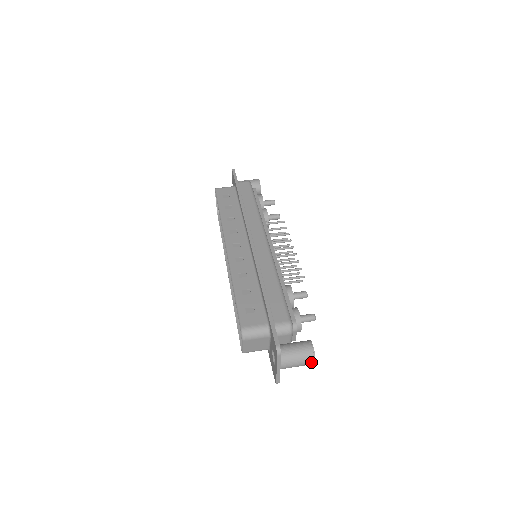
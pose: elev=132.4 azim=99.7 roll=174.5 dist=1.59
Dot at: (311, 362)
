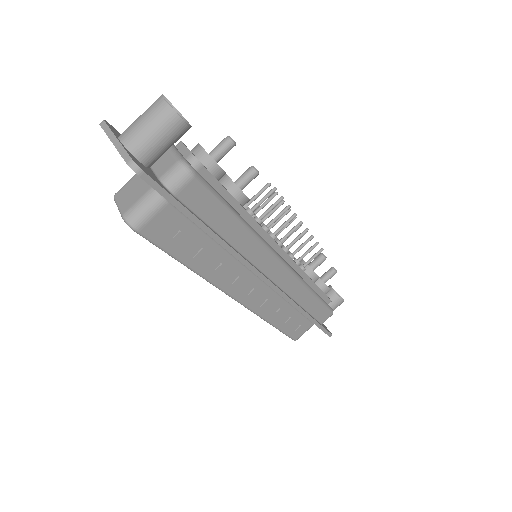
Dot at: occluded
